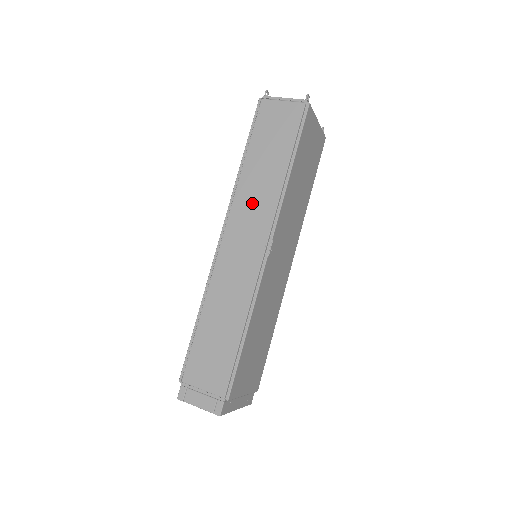
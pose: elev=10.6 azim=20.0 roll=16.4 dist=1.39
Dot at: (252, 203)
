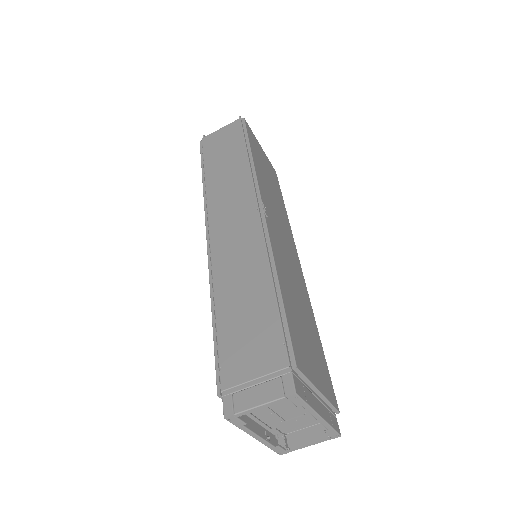
Dot at: (227, 193)
